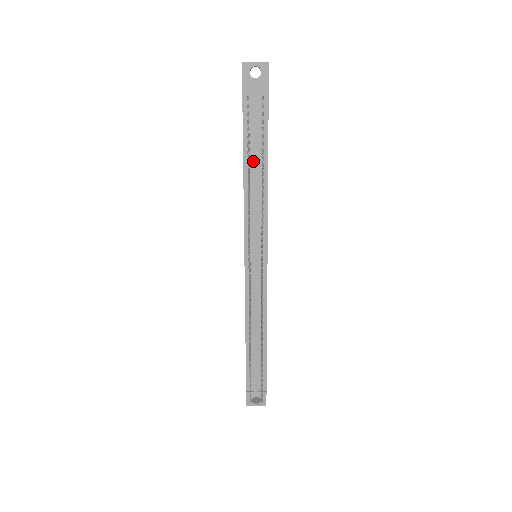
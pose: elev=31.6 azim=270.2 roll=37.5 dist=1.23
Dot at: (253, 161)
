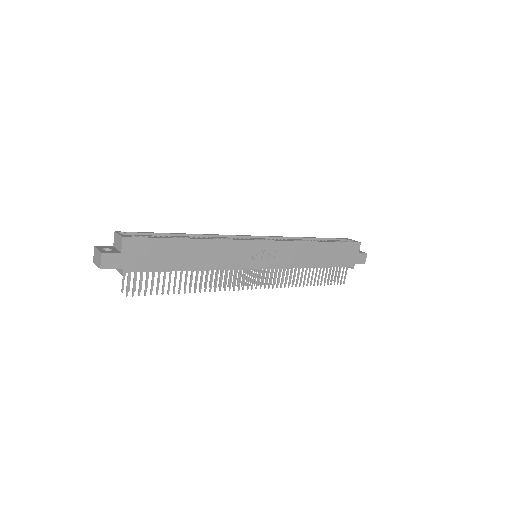
Dot at: occluded
